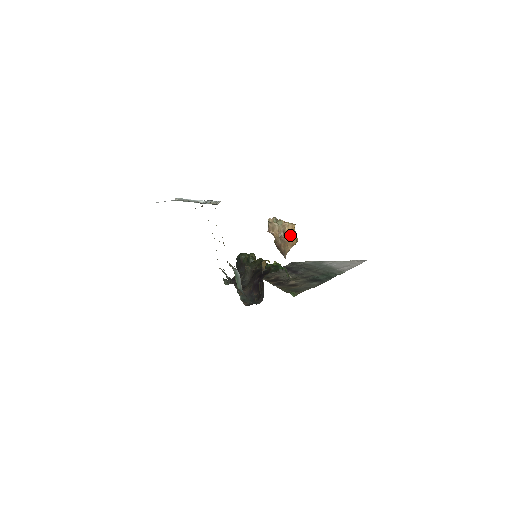
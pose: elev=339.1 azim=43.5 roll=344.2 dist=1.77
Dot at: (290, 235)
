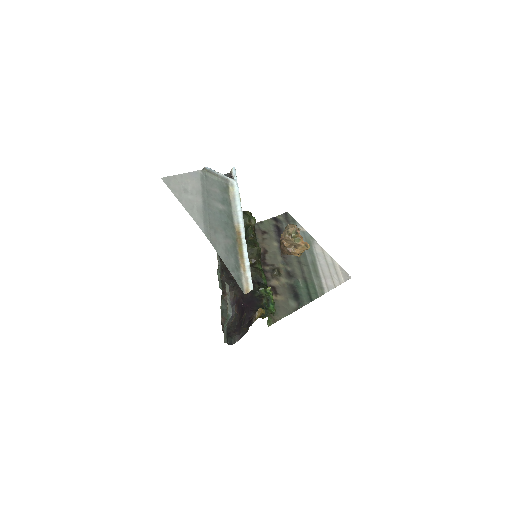
Dot at: occluded
